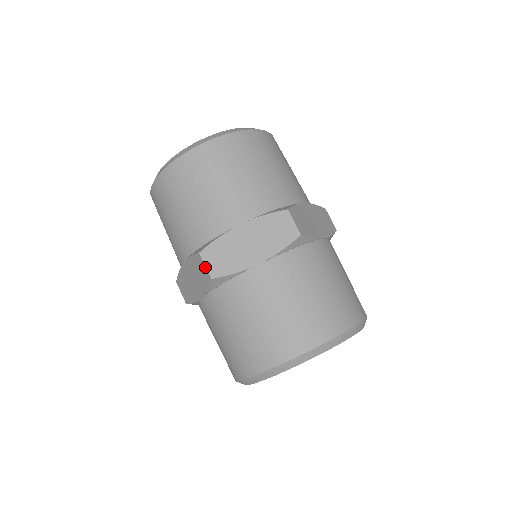
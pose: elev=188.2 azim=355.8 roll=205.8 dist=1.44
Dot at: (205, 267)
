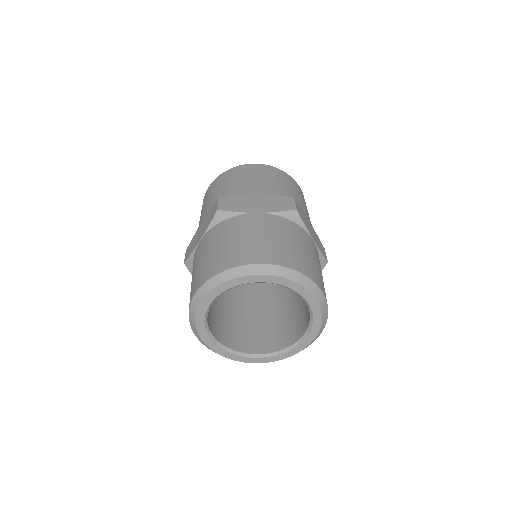
Dot at: (217, 204)
